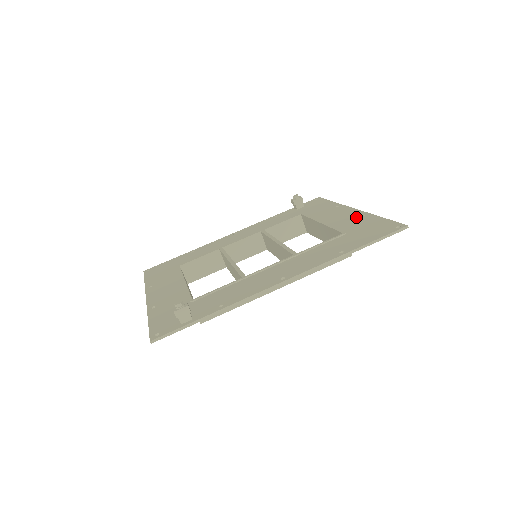
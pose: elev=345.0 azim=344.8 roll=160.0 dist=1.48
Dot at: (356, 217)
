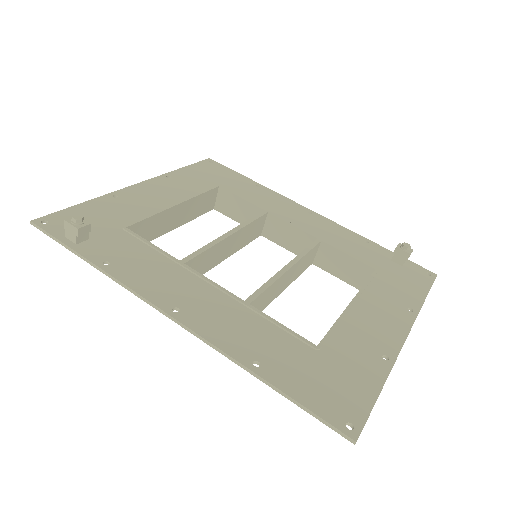
Dot at: (377, 348)
